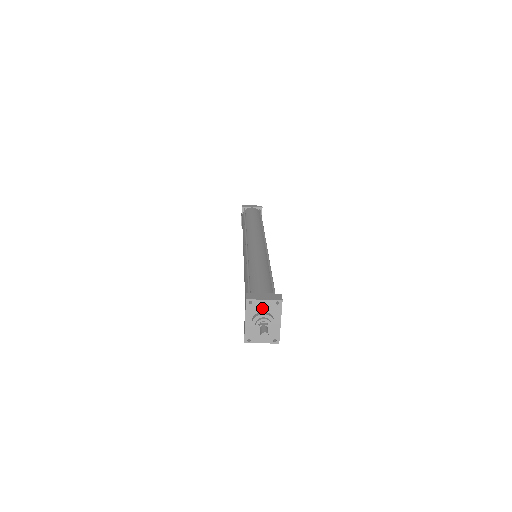
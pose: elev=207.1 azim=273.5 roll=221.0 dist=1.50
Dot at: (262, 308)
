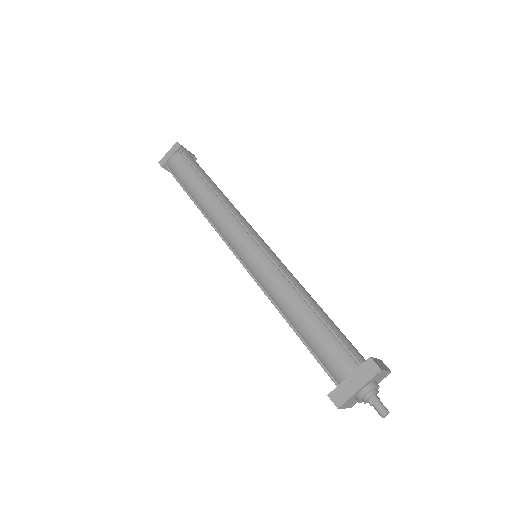
Dot at: (378, 378)
